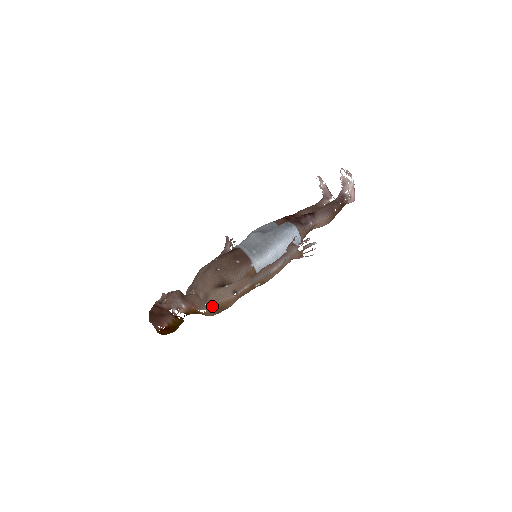
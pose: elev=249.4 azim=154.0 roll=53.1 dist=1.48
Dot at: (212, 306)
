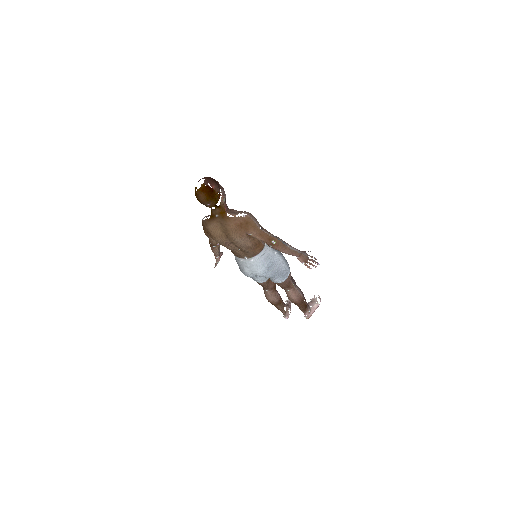
Dot at: (245, 215)
